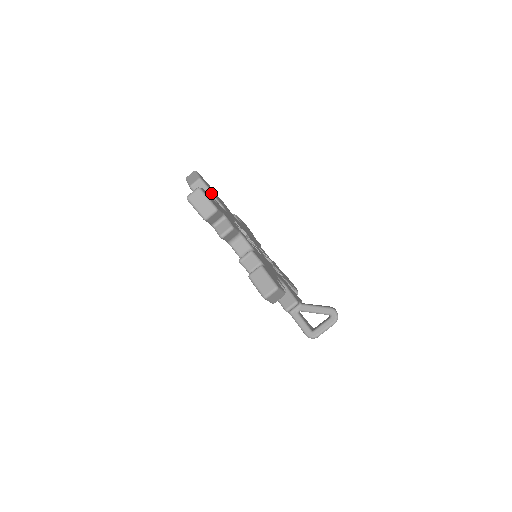
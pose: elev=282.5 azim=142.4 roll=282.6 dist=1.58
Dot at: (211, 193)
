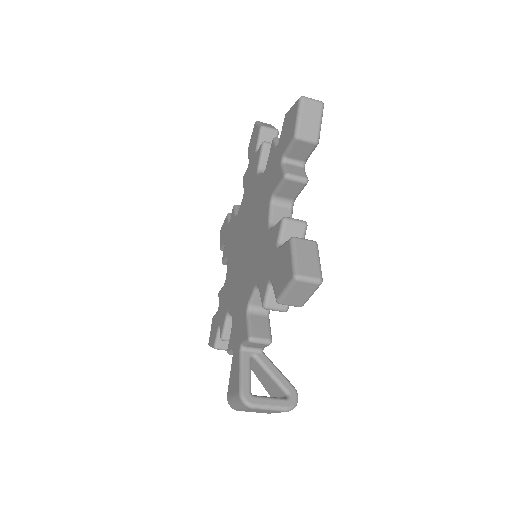
Dot at: occluded
